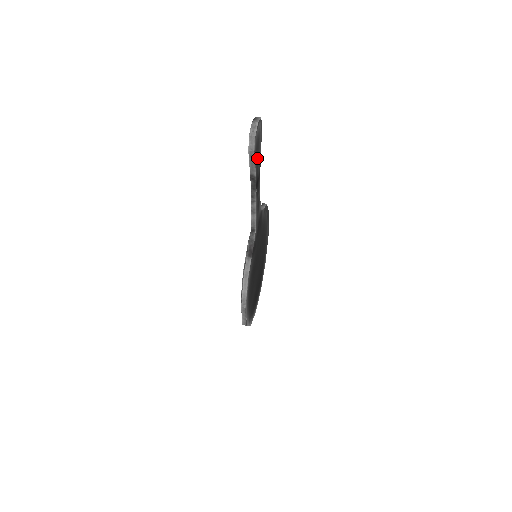
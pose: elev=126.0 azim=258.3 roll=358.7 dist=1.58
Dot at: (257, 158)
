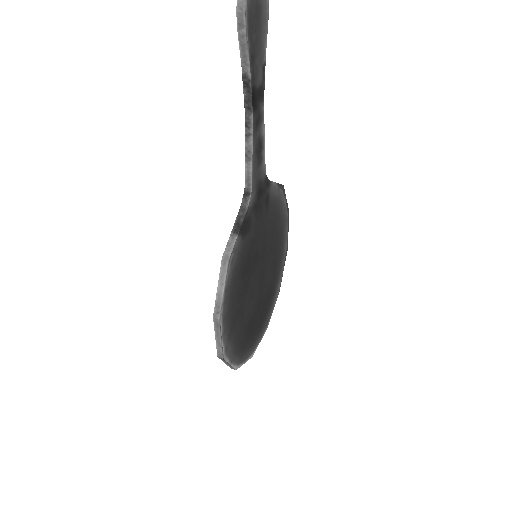
Dot at: (255, 44)
